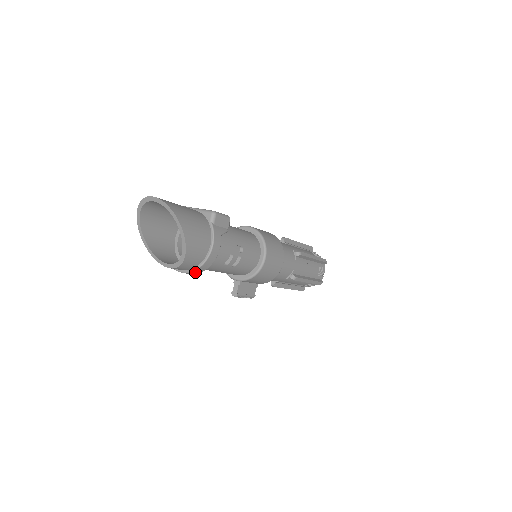
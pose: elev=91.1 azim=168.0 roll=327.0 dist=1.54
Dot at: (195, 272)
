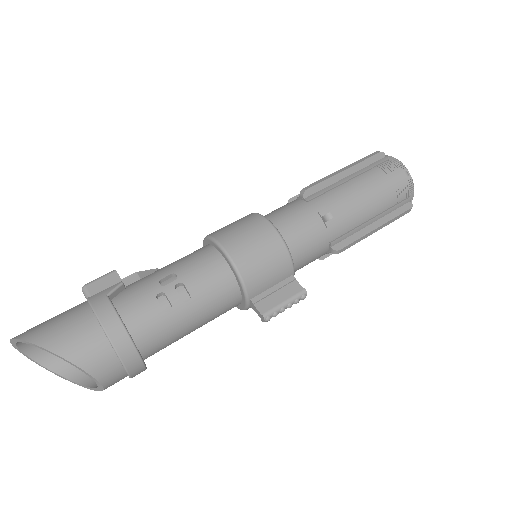
Dot at: (129, 358)
